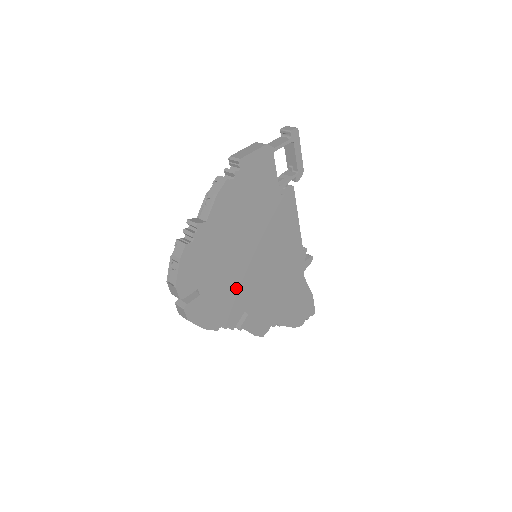
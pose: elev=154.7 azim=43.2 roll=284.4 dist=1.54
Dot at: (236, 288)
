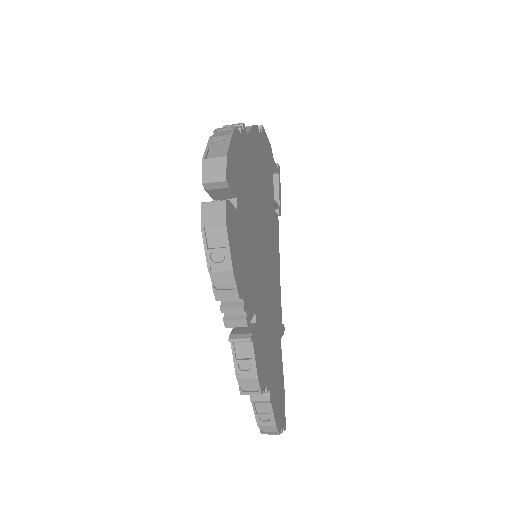
Dot at: (253, 260)
